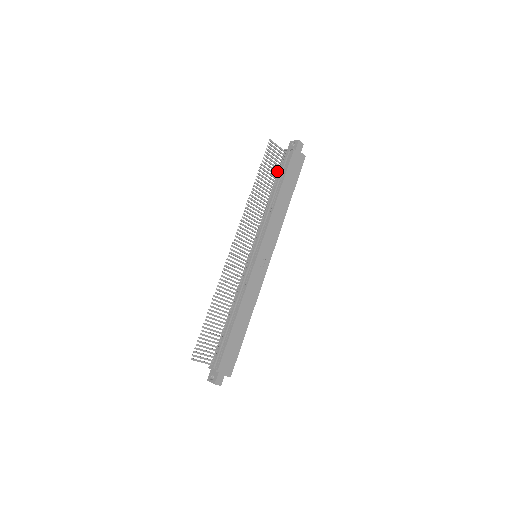
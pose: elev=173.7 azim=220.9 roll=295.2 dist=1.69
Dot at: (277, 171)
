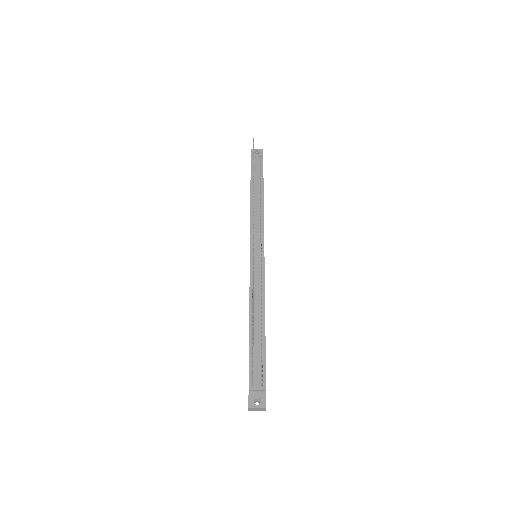
Dot at: (254, 173)
